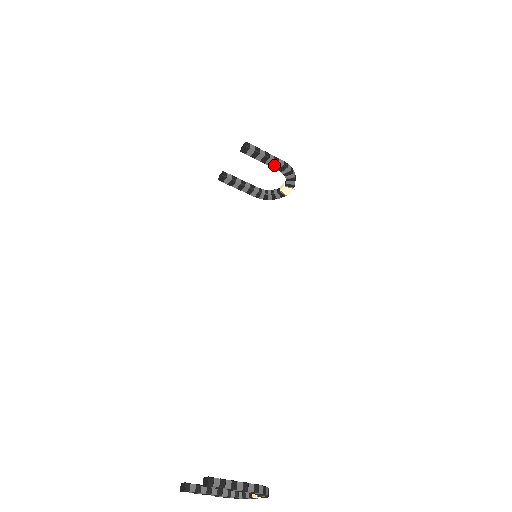
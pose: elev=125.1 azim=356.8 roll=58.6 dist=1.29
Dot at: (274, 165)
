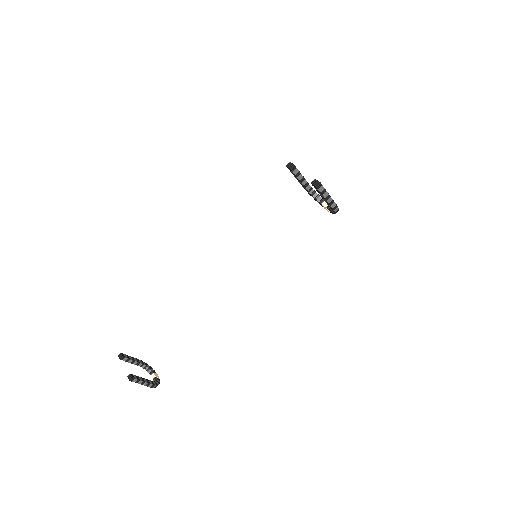
Dot at: (327, 203)
